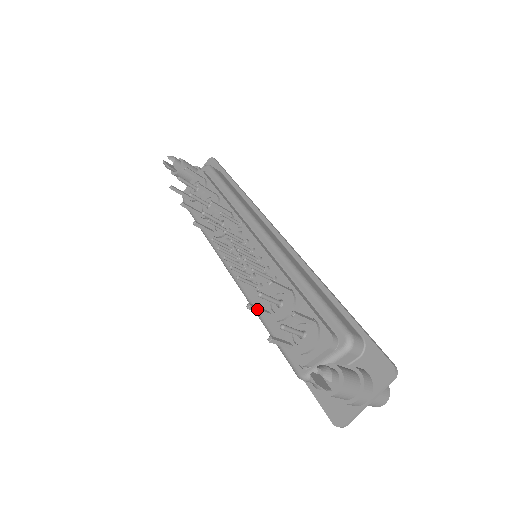
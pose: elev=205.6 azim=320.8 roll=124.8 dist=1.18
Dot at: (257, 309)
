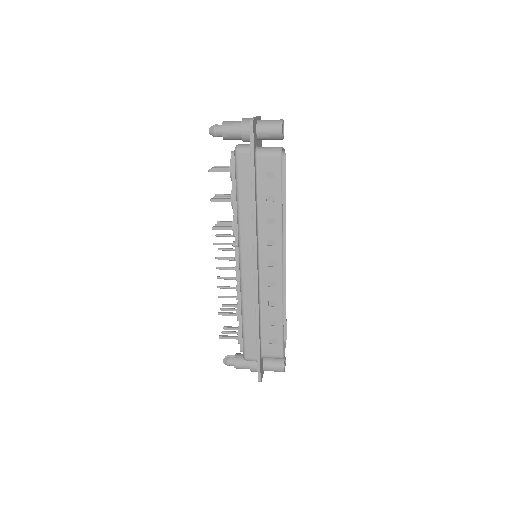
Dot at: occluded
